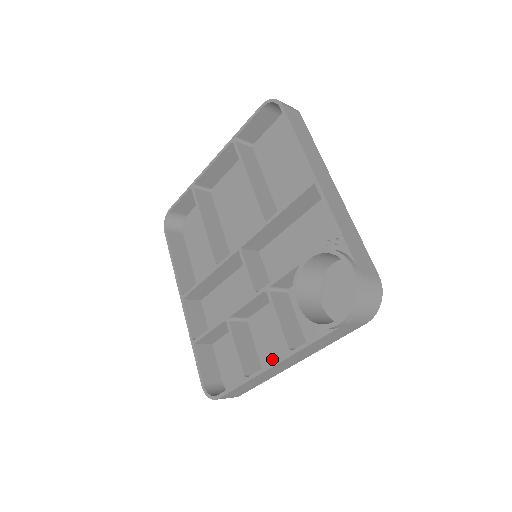
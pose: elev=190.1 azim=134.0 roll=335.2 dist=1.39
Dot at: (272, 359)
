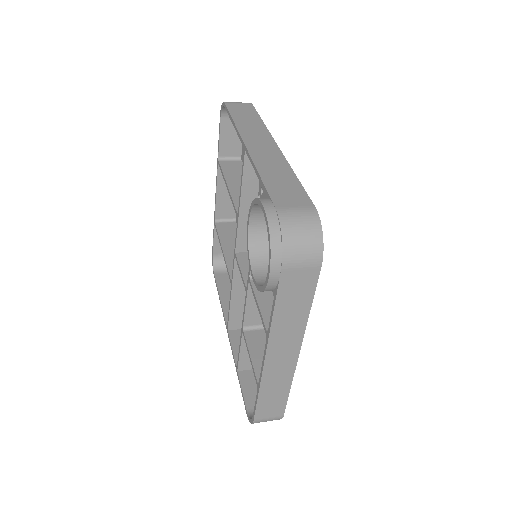
Dot at: occluded
